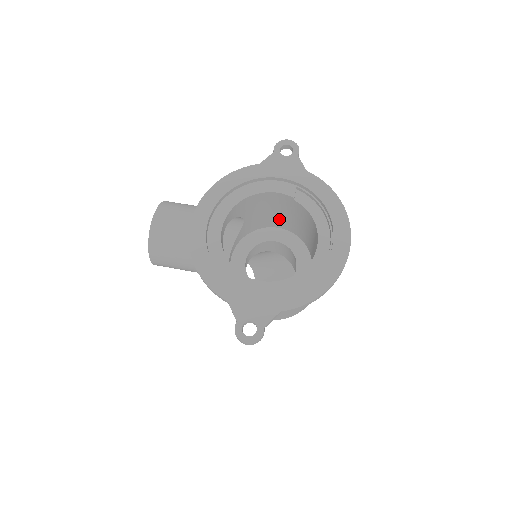
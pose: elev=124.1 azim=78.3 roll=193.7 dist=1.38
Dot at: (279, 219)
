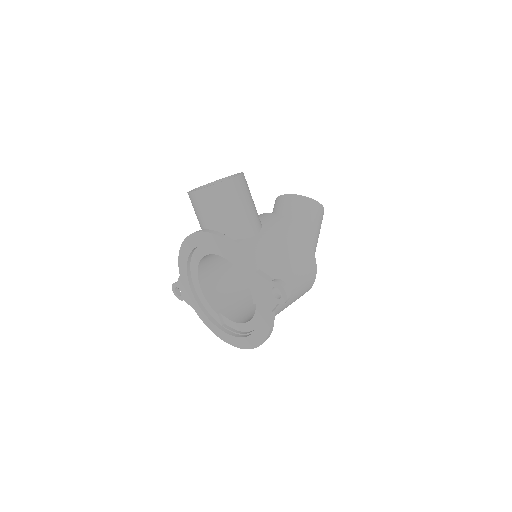
Dot at: occluded
